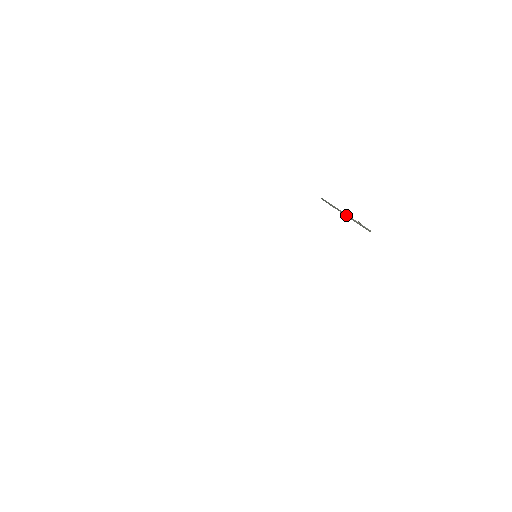
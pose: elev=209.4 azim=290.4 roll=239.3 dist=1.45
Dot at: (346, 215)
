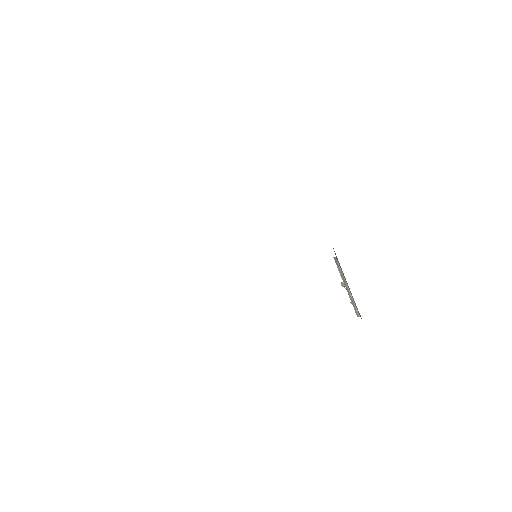
Dot at: (346, 286)
